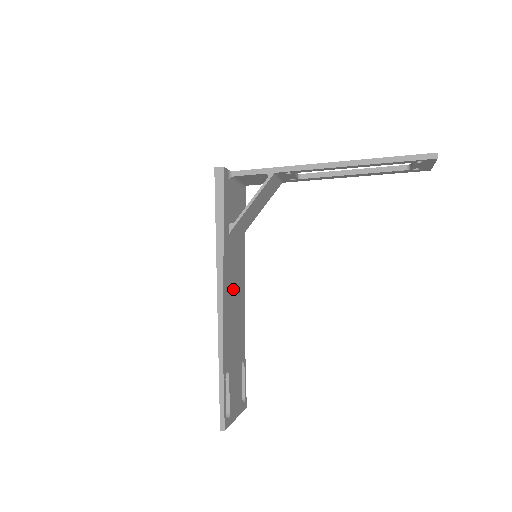
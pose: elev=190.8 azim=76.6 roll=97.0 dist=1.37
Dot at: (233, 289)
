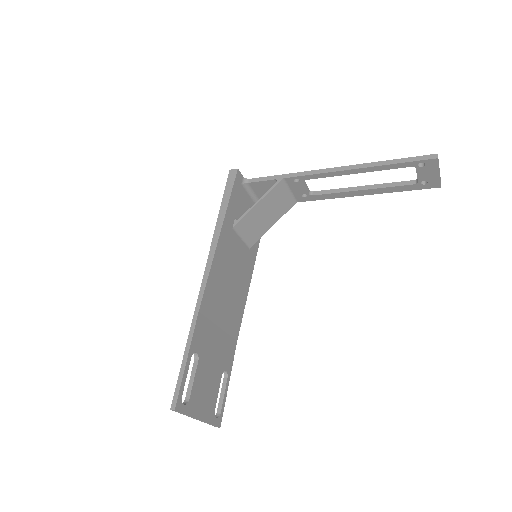
Dot at: (227, 283)
